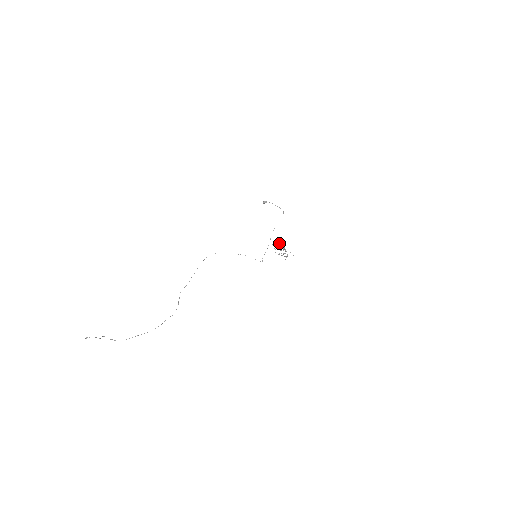
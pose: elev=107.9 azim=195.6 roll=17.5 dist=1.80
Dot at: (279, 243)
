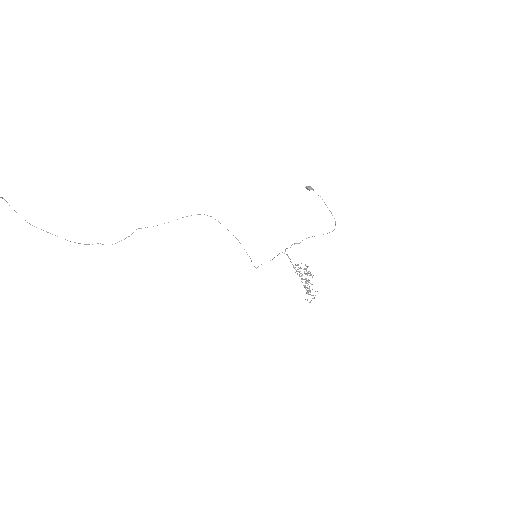
Dot at: occluded
